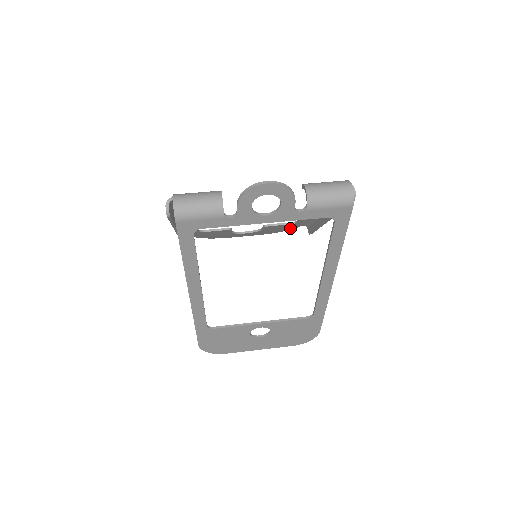
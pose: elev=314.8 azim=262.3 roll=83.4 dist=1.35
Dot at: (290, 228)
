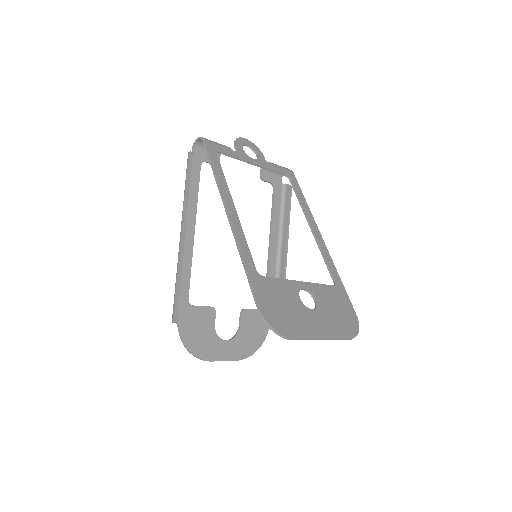
Dot at: (262, 335)
